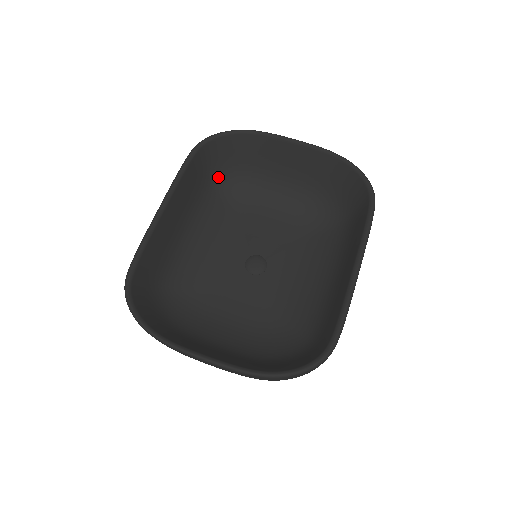
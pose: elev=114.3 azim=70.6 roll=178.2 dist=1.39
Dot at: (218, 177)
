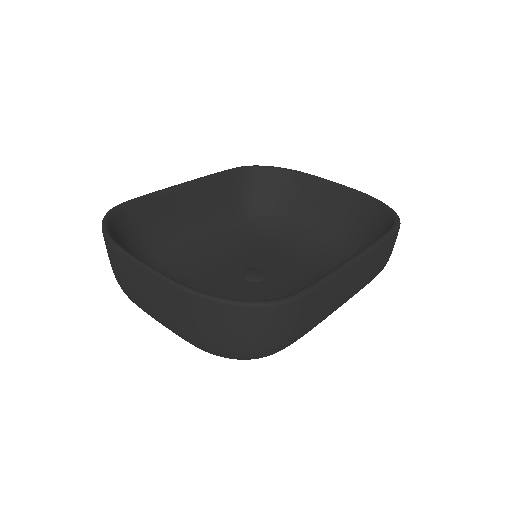
Dot at: (252, 207)
